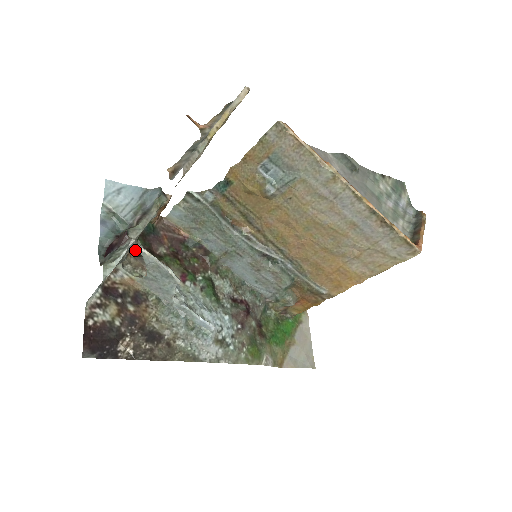
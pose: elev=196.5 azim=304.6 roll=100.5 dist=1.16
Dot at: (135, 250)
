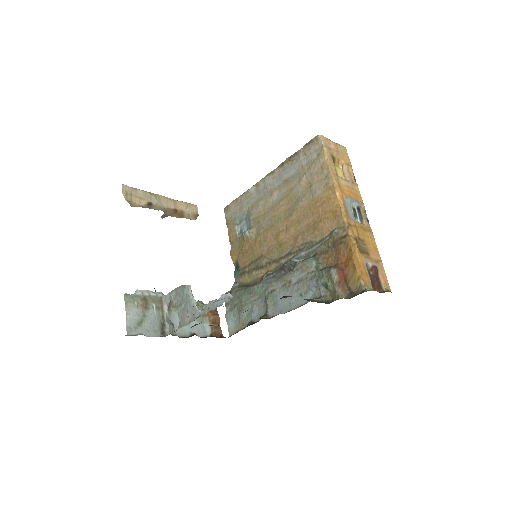
Dot at: (165, 301)
